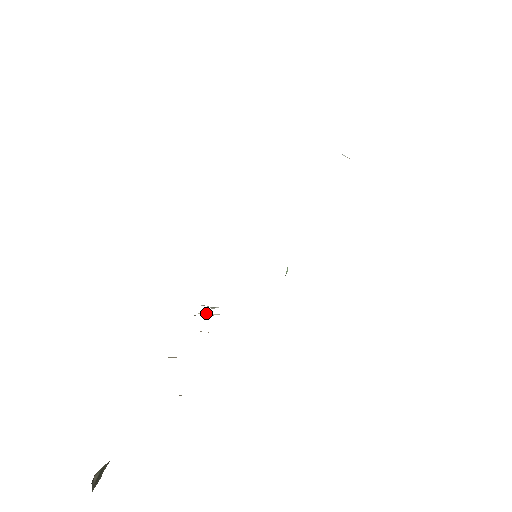
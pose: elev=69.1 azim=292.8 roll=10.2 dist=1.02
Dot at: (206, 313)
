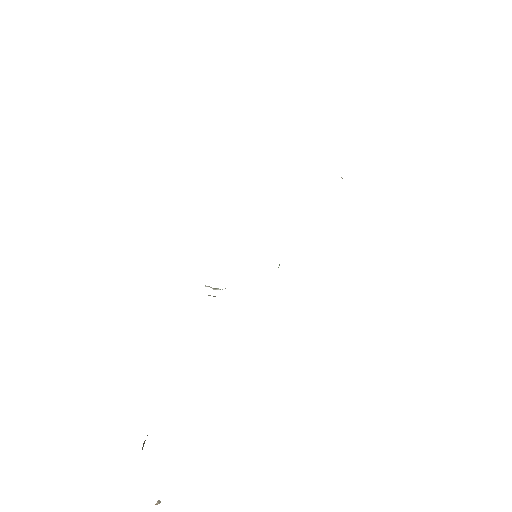
Dot at: (209, 295)
